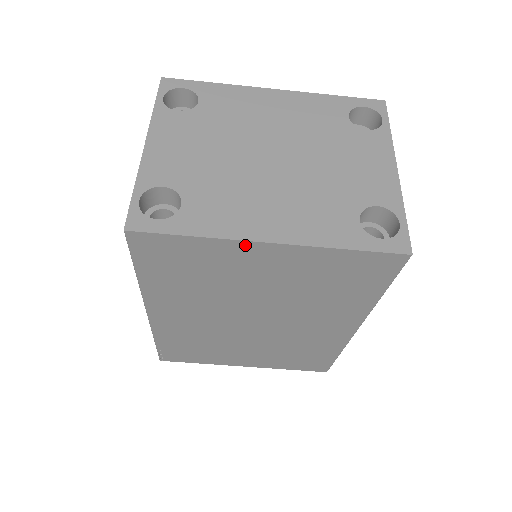
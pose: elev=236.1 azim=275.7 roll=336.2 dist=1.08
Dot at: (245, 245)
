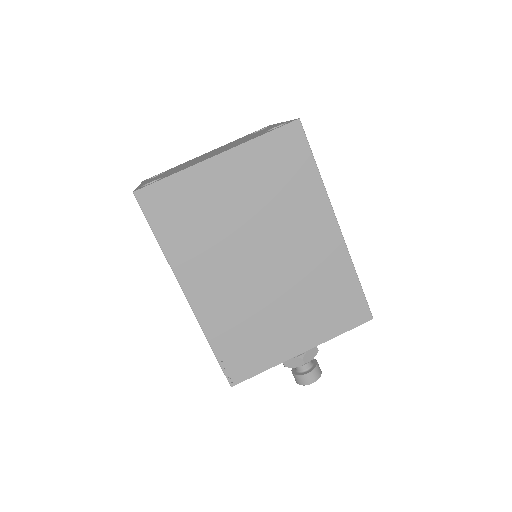
Dot at: (205, 166)
